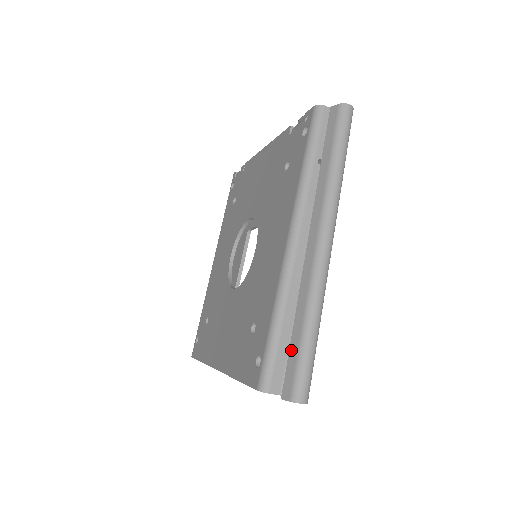
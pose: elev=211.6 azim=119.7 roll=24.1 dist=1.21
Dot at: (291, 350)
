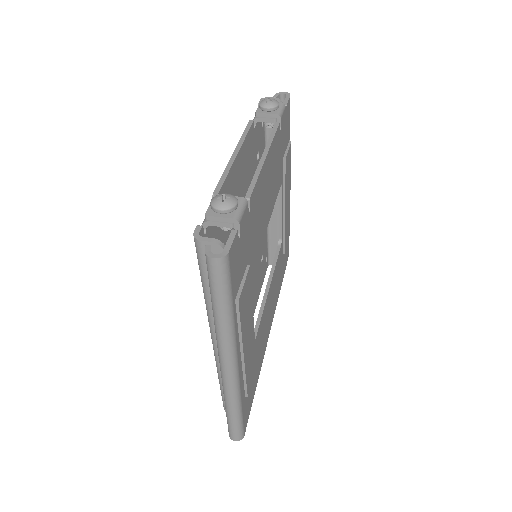
Dot at: occluded
